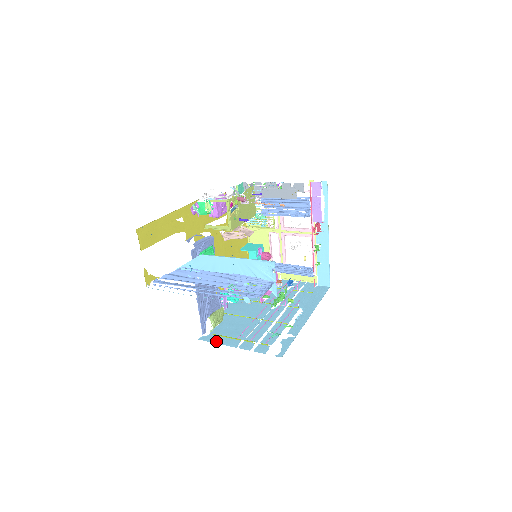
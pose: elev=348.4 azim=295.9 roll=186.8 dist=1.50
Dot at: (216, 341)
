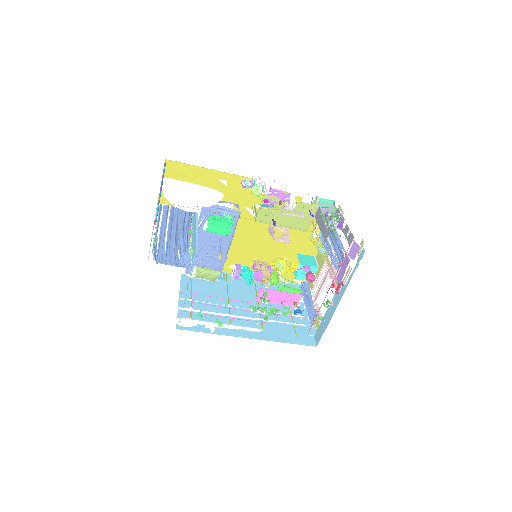
Dot at: (183, 284)
